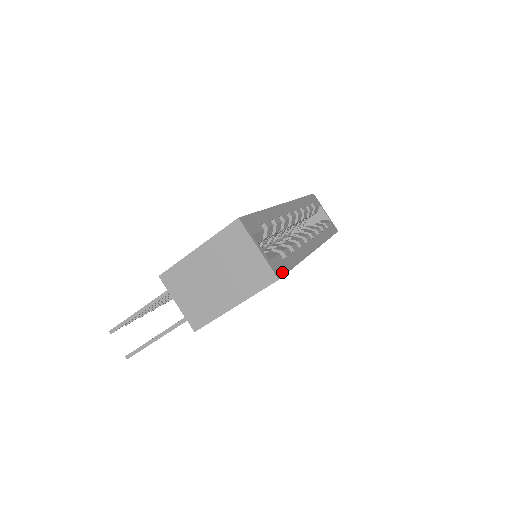
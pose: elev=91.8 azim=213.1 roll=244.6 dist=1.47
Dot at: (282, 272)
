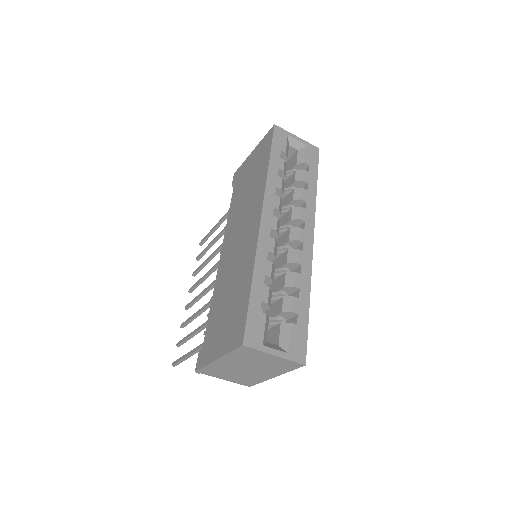
Dot at: (304, 348)
